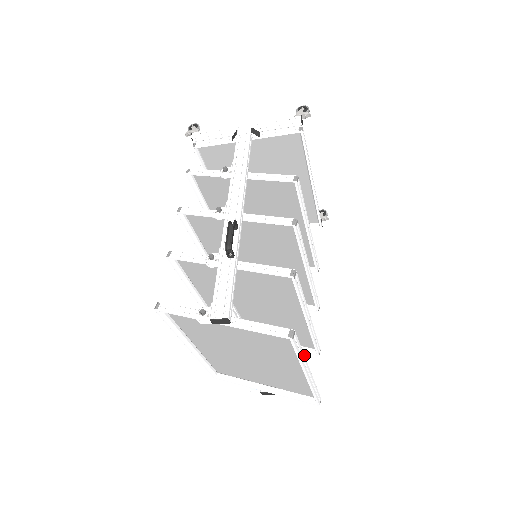
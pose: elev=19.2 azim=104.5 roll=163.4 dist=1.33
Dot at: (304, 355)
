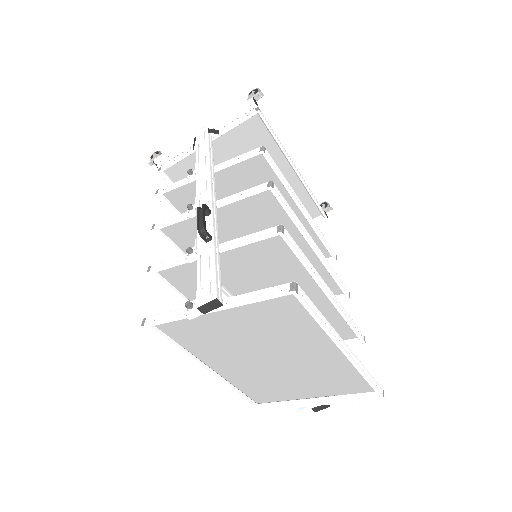
Dot at: (327, 321)
